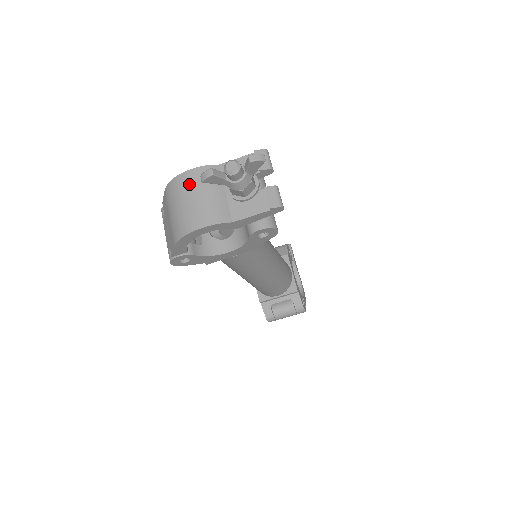
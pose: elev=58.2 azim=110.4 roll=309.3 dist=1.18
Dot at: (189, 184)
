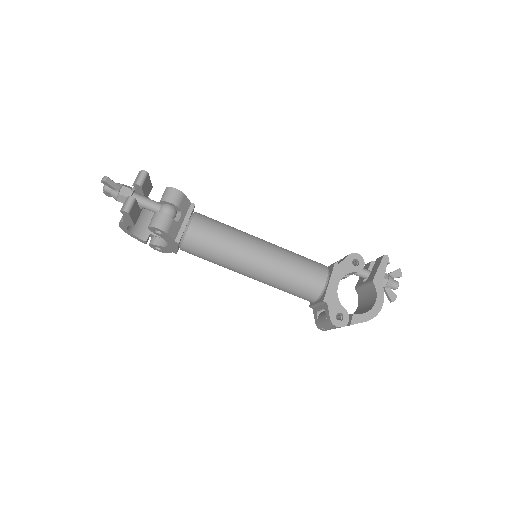
Dot at: occluded
